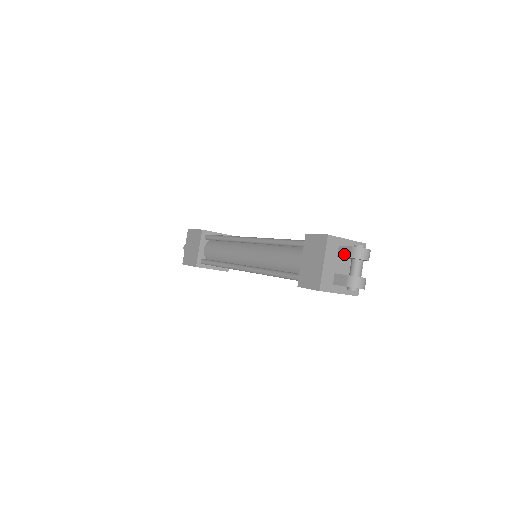
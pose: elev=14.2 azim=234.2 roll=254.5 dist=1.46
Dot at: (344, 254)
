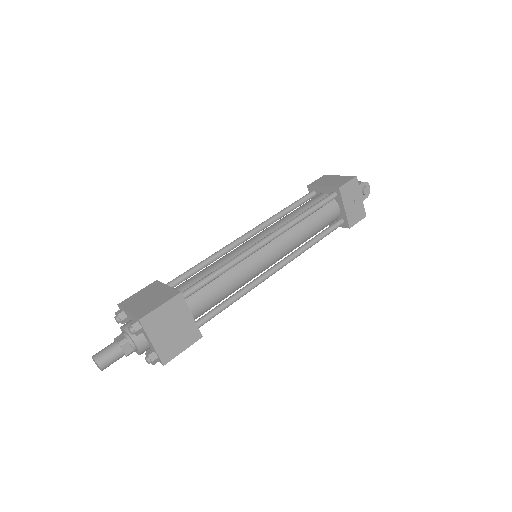
Dot at: occluded
